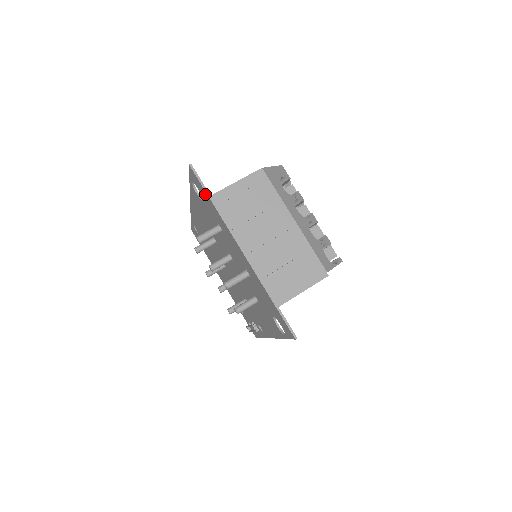
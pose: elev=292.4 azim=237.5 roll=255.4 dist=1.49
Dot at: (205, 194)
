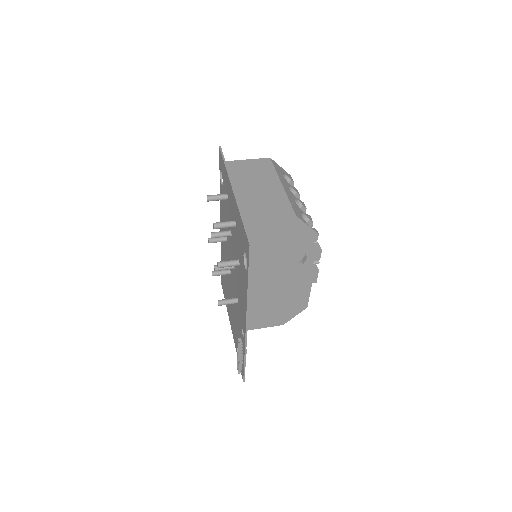
Dot at: (223, 164)
